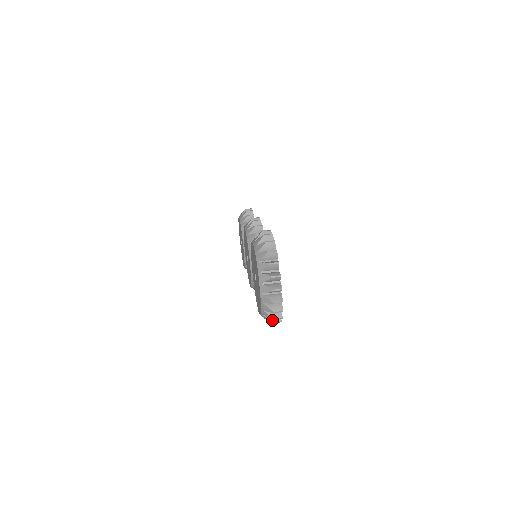
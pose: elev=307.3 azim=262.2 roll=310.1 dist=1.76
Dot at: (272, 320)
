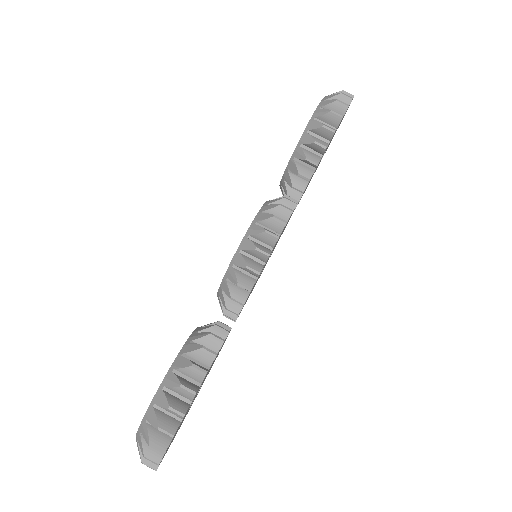
Dot at: occluded
